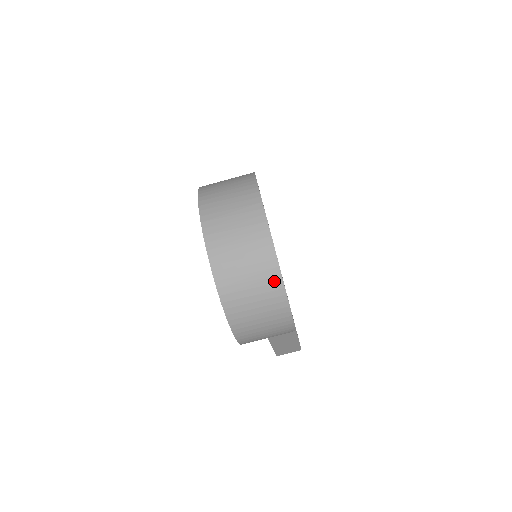
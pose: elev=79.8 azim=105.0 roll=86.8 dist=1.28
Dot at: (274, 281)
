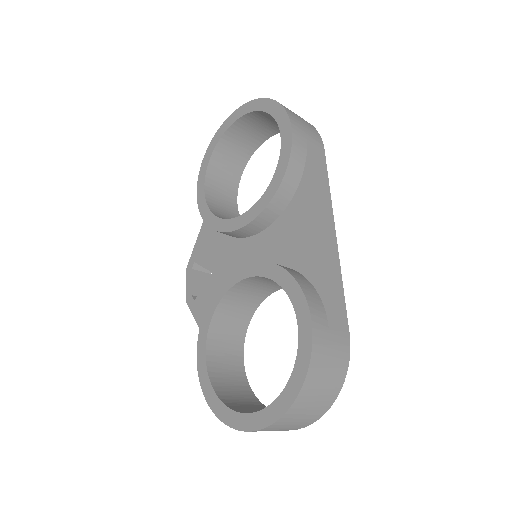
Dot at: occluded
